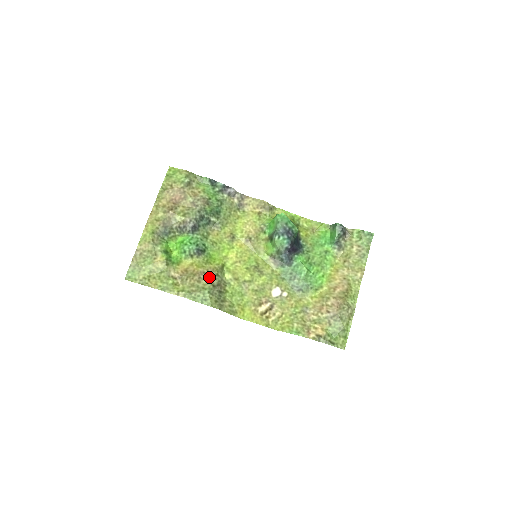
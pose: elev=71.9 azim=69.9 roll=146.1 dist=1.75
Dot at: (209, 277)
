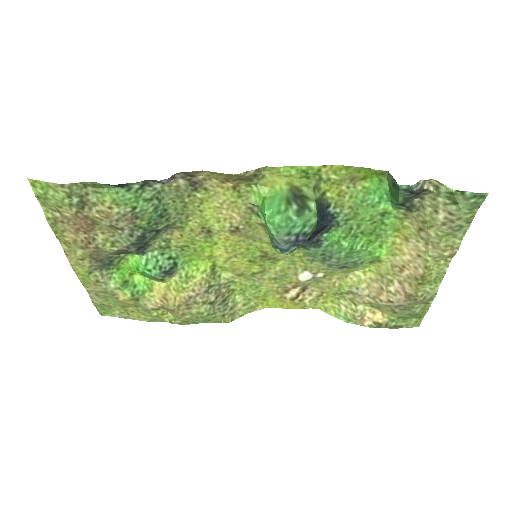
Dot at: (200, 298)
